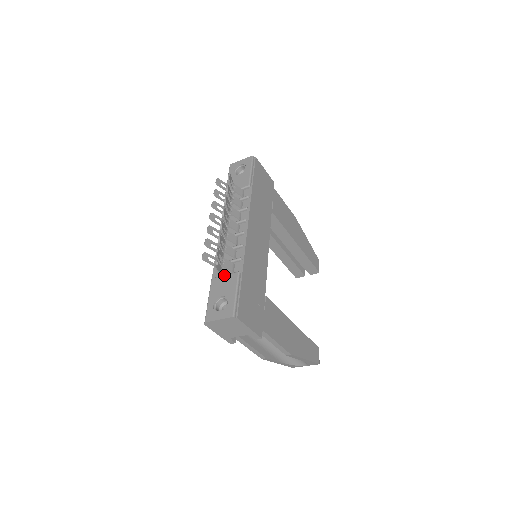
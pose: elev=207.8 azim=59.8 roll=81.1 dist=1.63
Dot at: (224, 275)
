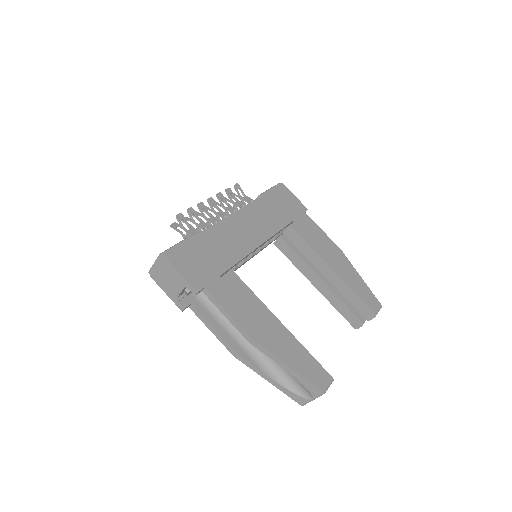
Dot at: occluded
